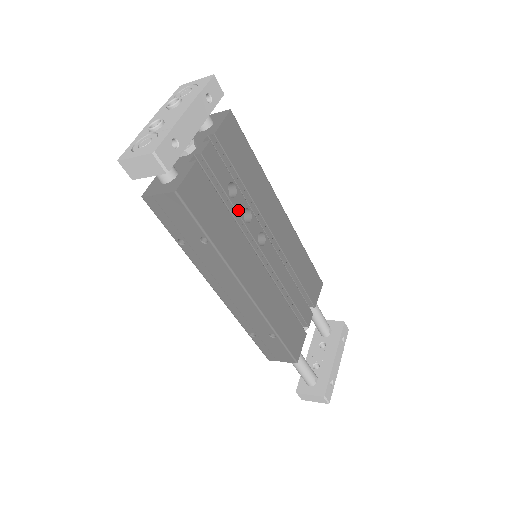
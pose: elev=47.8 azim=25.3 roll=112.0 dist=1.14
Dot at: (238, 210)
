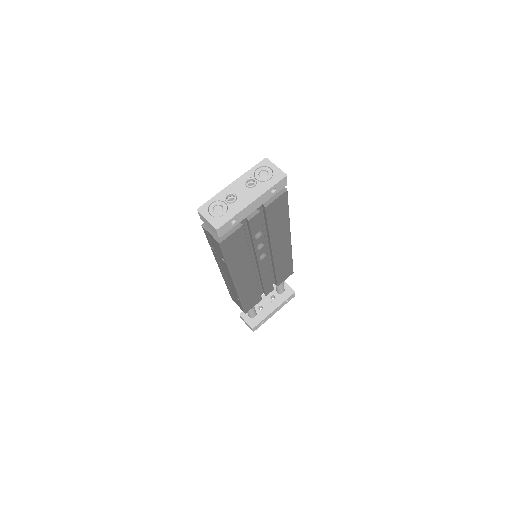
Dot at: (256, 244)
